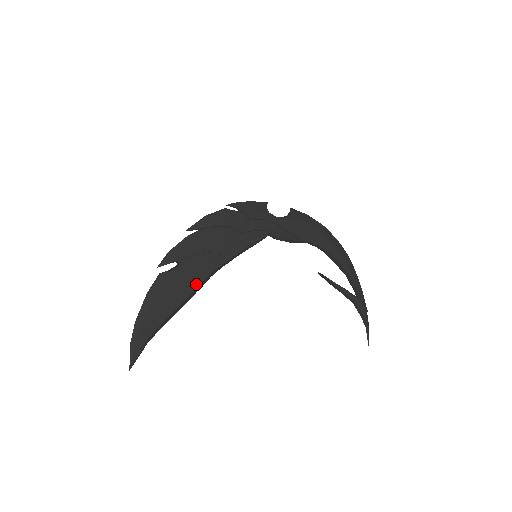
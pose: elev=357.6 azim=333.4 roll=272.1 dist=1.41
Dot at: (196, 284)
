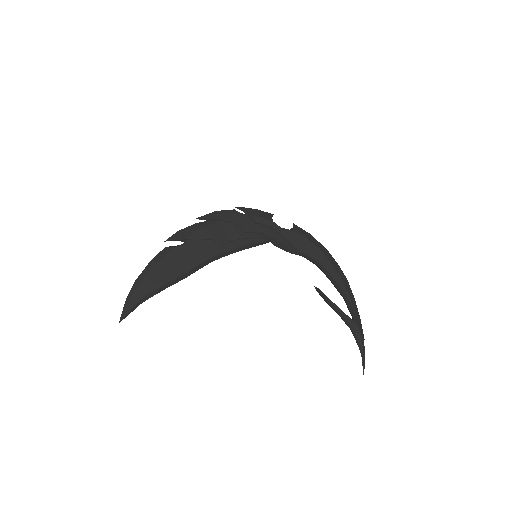
Dot at: (196, 263)
